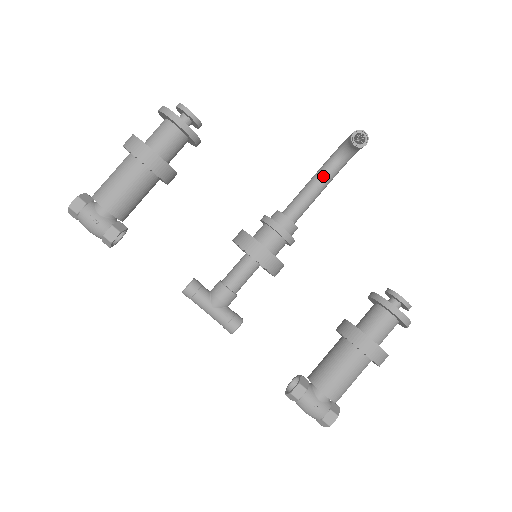
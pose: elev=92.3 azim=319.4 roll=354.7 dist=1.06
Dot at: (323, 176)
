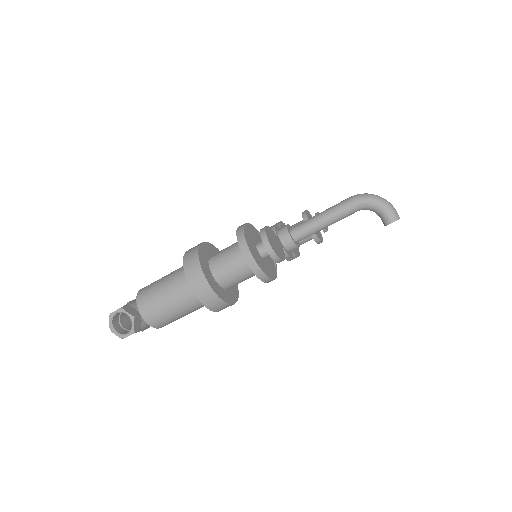
Dot at: occluded
